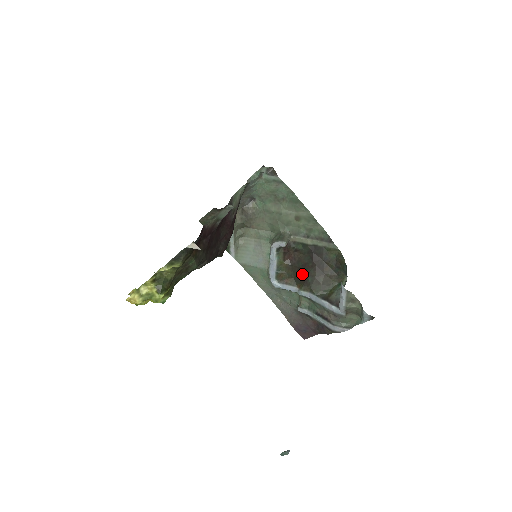
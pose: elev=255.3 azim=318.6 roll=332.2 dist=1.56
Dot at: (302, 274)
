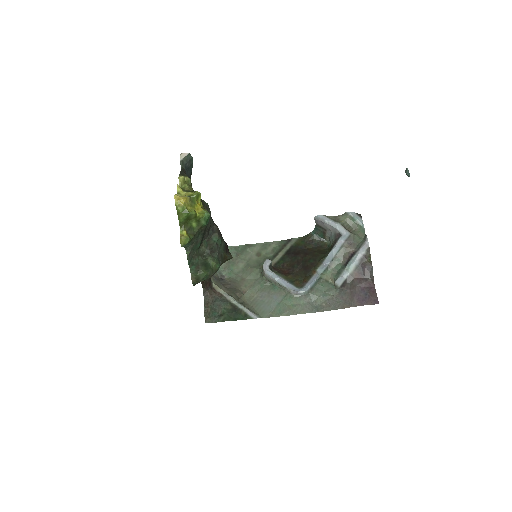
Dot at: (305, 267)
